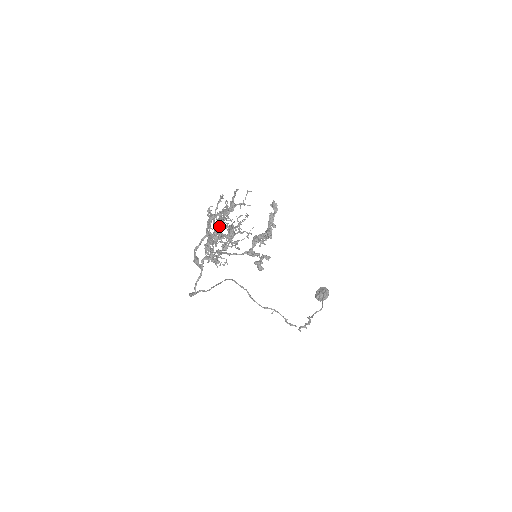
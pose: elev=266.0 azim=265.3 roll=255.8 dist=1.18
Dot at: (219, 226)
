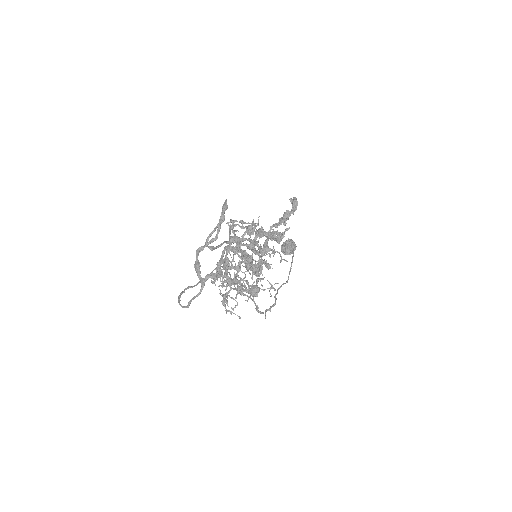
Dot at: (237, 245)
